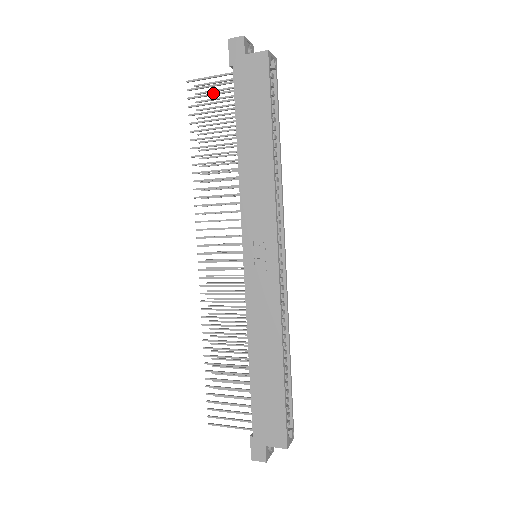
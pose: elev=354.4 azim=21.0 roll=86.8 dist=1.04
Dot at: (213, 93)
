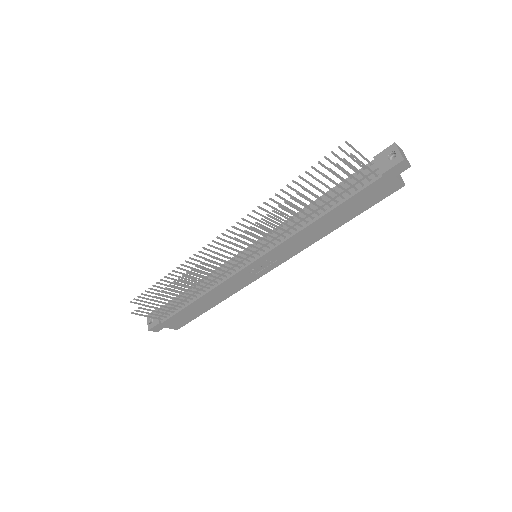
Dot at: (353, 176)
